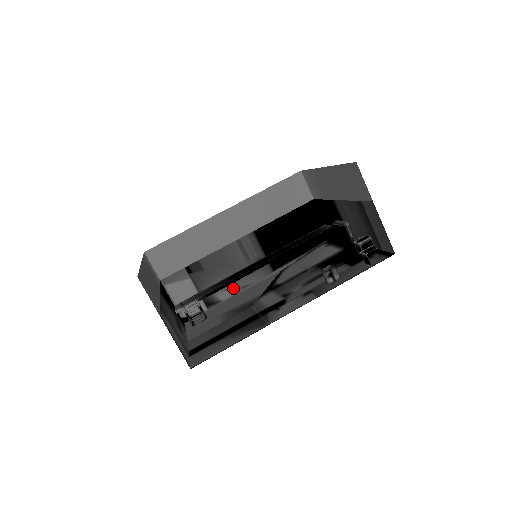
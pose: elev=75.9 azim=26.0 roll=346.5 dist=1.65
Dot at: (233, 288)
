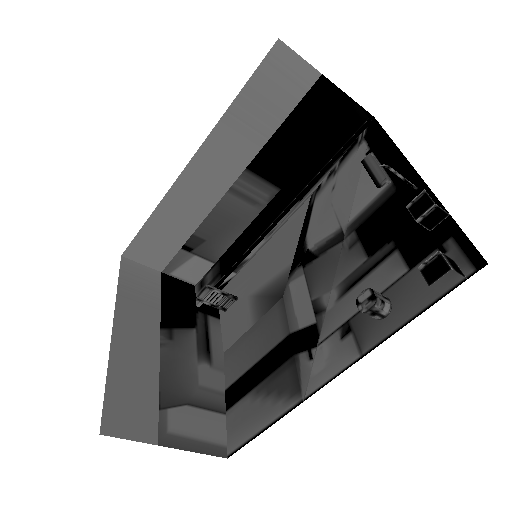
Dot at: occluded
